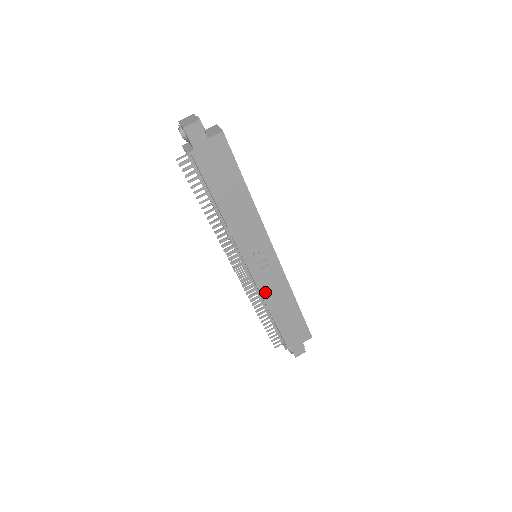
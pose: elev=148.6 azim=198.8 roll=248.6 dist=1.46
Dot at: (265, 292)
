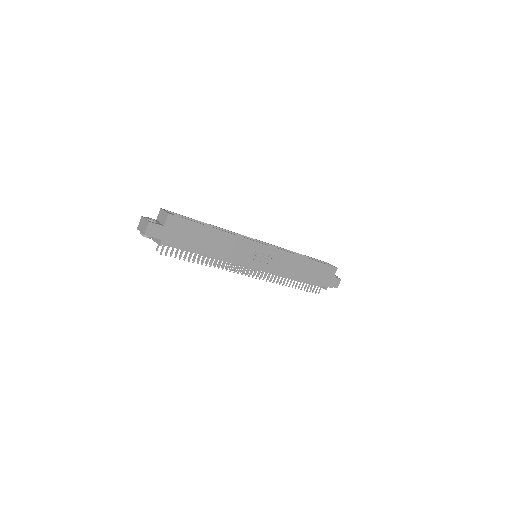
Dot at: (281, 272)
